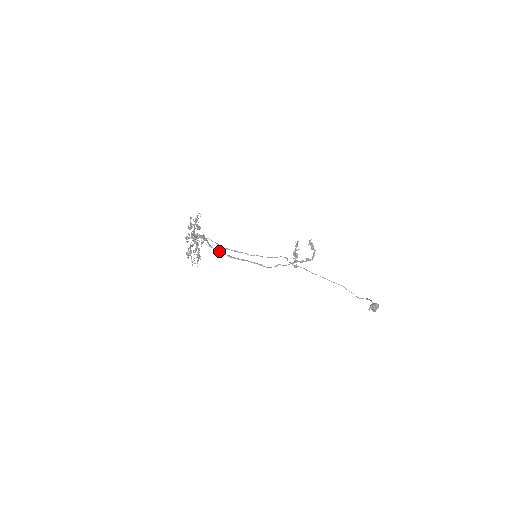
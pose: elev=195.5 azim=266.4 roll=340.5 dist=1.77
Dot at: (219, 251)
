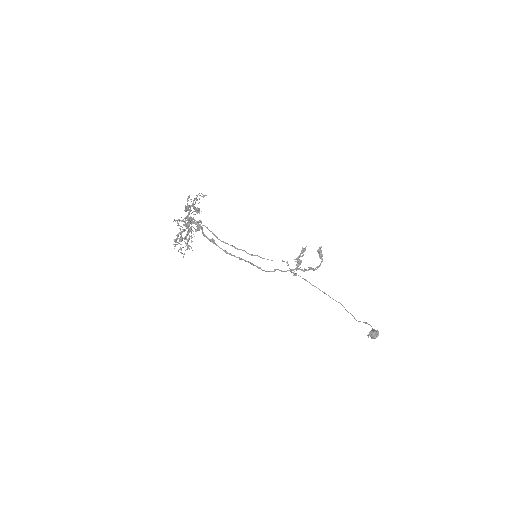
Dot at: (215, 243)
